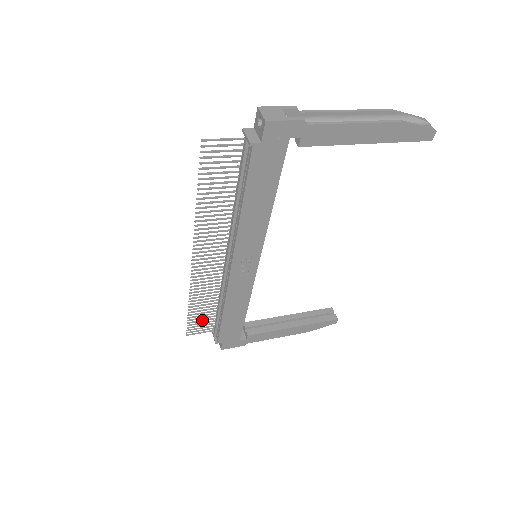
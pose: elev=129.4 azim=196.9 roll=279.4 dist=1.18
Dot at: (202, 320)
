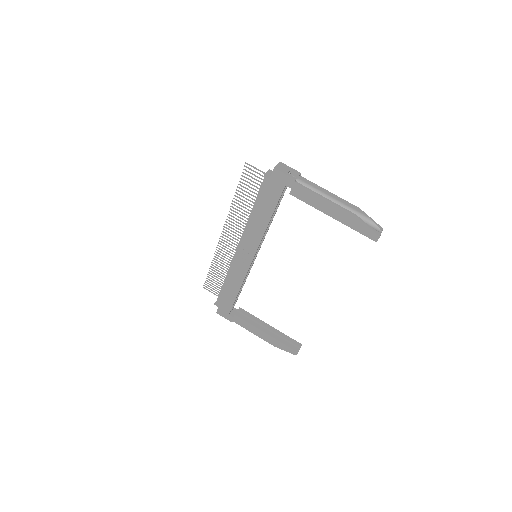
Dot at: (215, 283)
